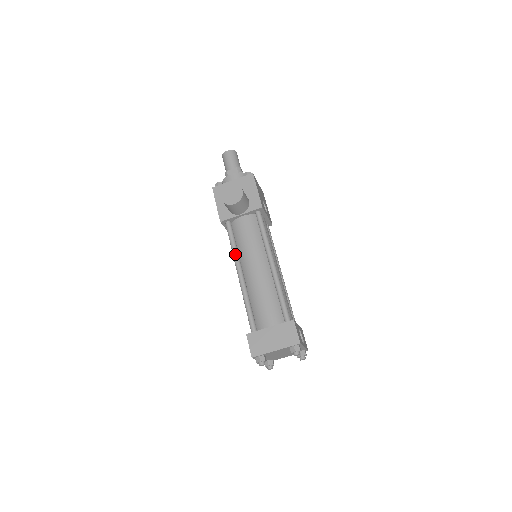
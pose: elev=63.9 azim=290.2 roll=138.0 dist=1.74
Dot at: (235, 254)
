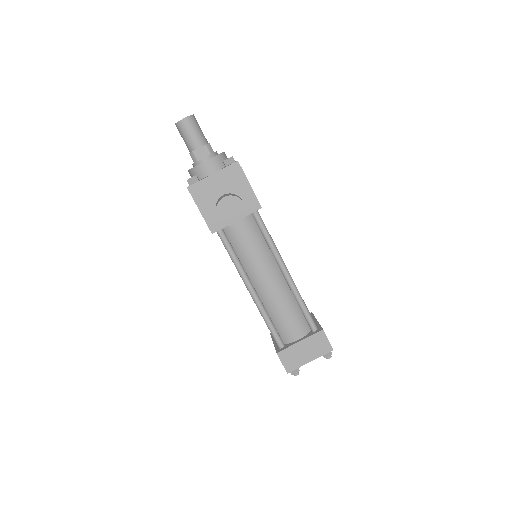
Dot at: (240, 269)
